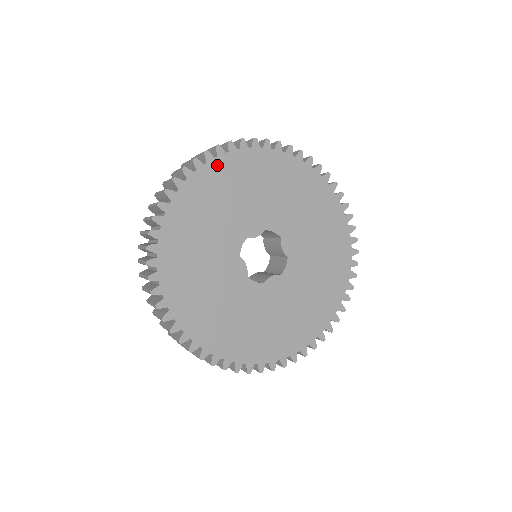
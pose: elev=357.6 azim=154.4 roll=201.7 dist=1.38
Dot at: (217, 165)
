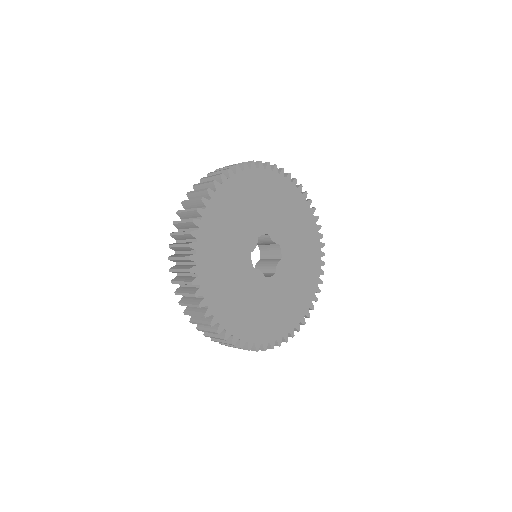
Dot at: (288, 185)
